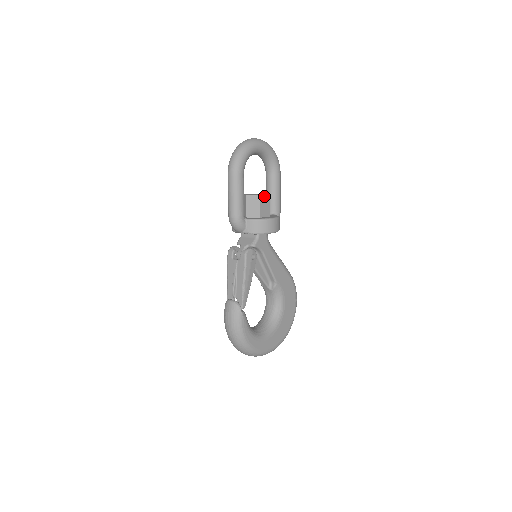
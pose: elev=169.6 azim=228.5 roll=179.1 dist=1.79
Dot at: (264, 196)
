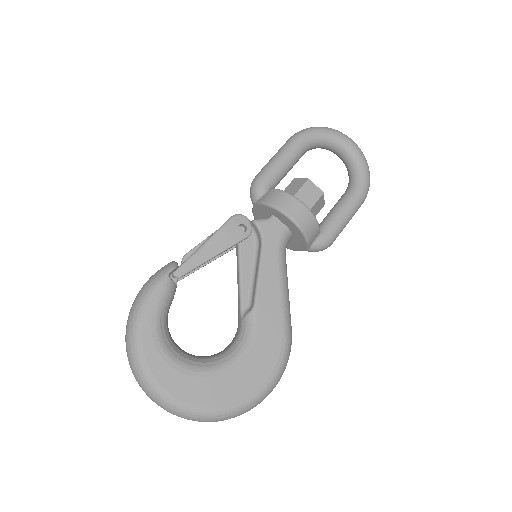
Dot at: (314, 186)
